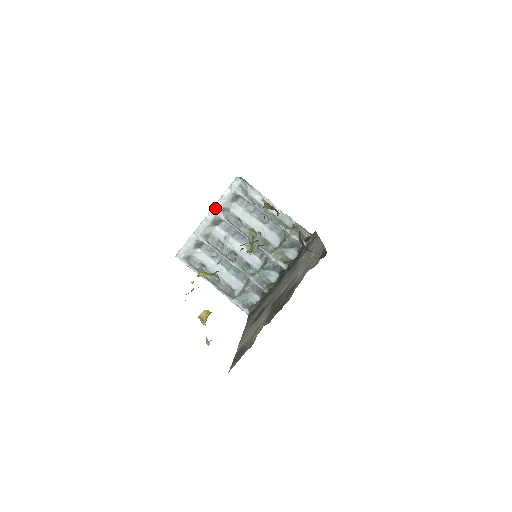
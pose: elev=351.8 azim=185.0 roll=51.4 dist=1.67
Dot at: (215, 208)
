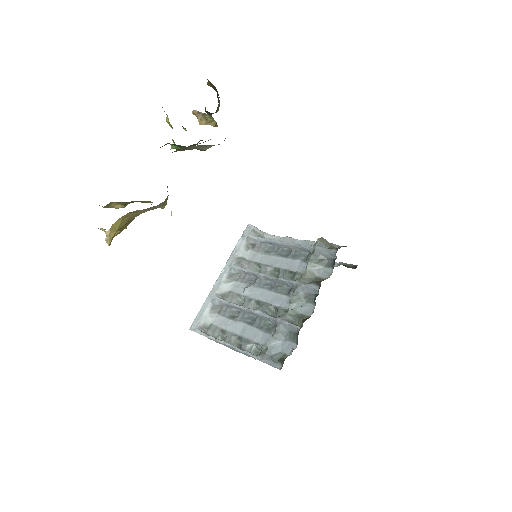
Dot at: (229, 261)
